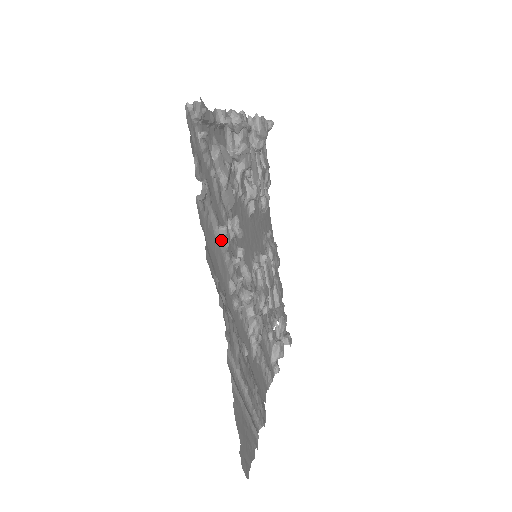
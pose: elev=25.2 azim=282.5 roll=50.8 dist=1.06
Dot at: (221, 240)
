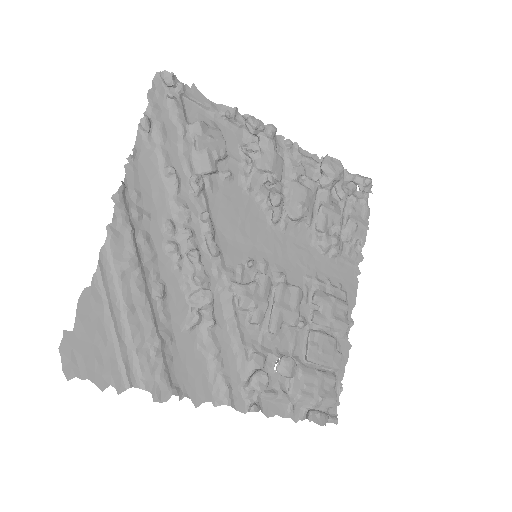
Dot at: (167, 179)
